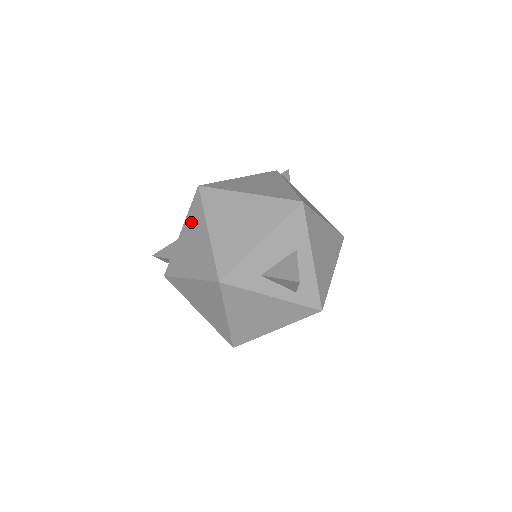
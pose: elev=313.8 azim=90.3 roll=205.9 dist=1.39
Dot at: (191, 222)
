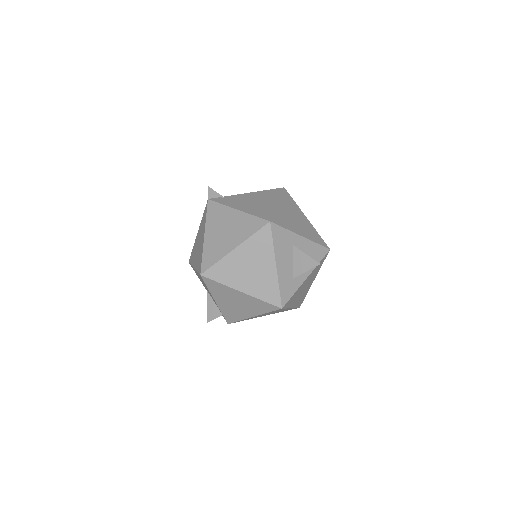
Dot at: (219, 294)
